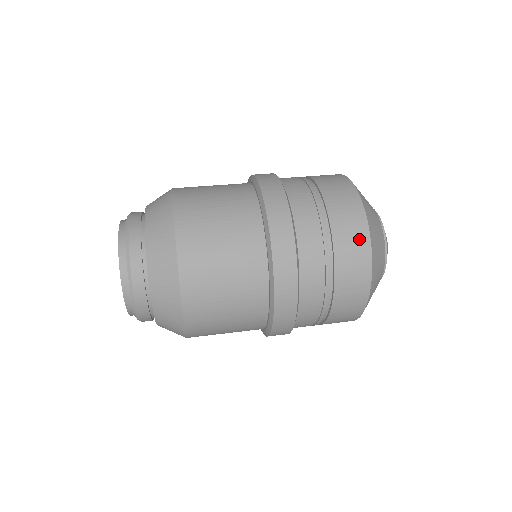
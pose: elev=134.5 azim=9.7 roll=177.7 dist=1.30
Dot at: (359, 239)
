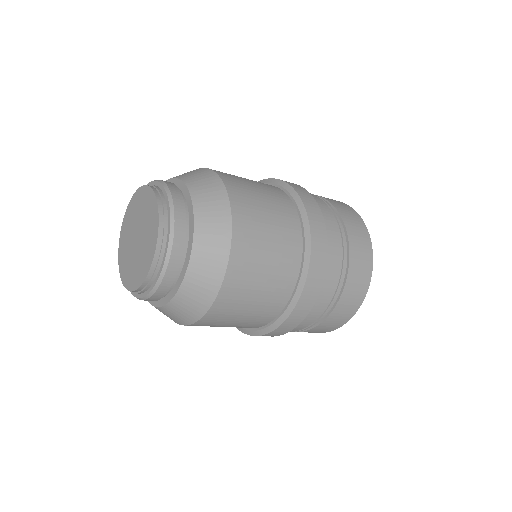
Dot at: (349, 209)
